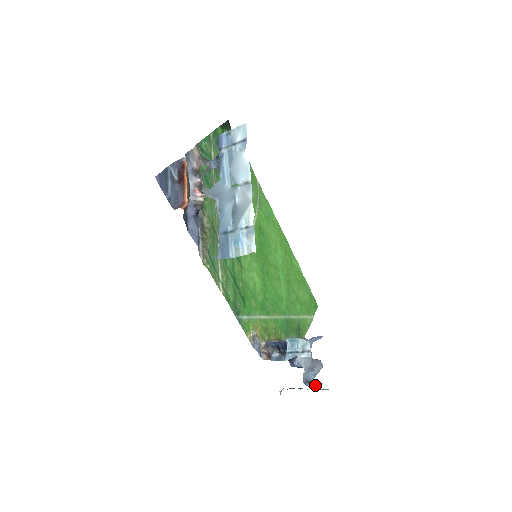
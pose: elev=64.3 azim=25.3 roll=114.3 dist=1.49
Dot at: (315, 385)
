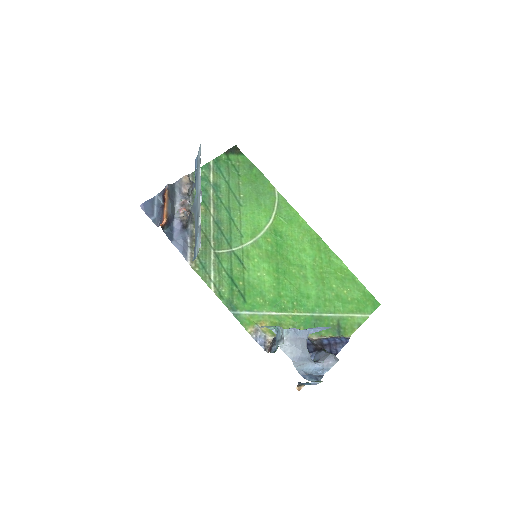
Dot at: (320, 379)
